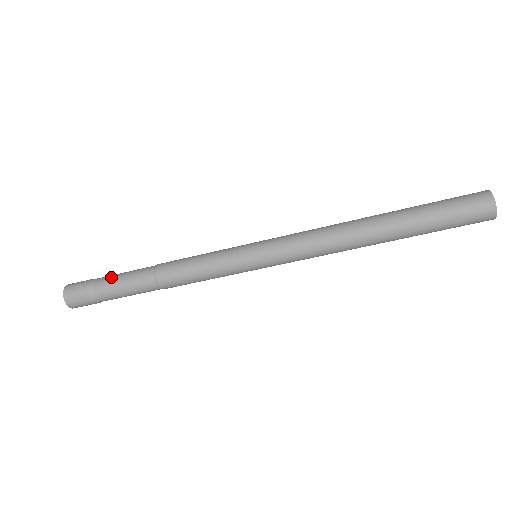
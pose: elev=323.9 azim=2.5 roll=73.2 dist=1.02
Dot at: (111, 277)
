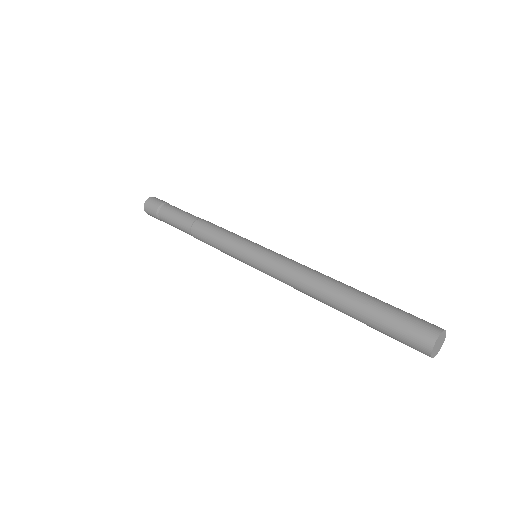
Dot at: (171, 210)
